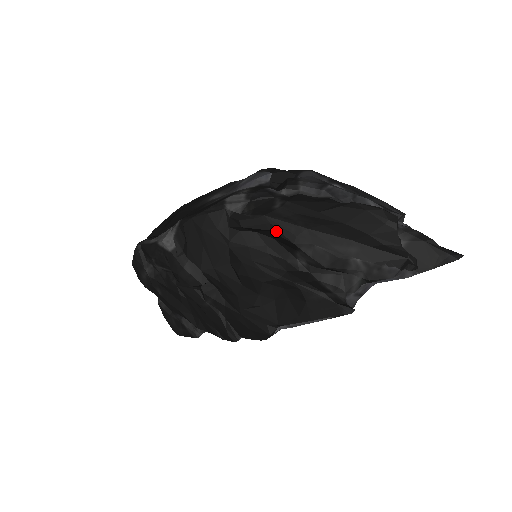
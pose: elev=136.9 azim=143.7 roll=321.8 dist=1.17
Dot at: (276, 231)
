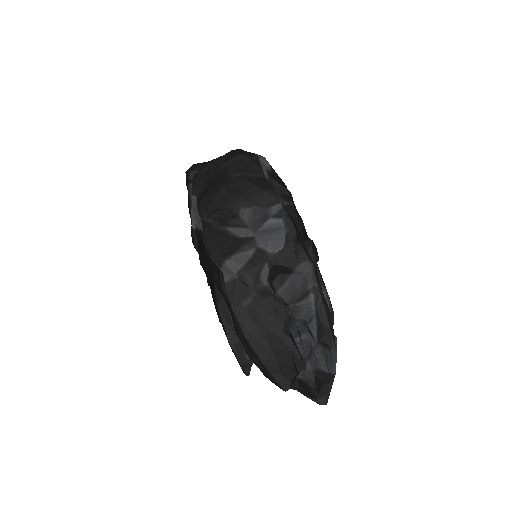
Dot at: (232, 318)
